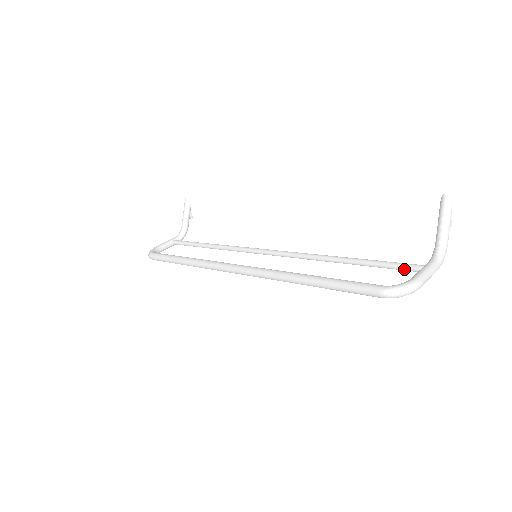
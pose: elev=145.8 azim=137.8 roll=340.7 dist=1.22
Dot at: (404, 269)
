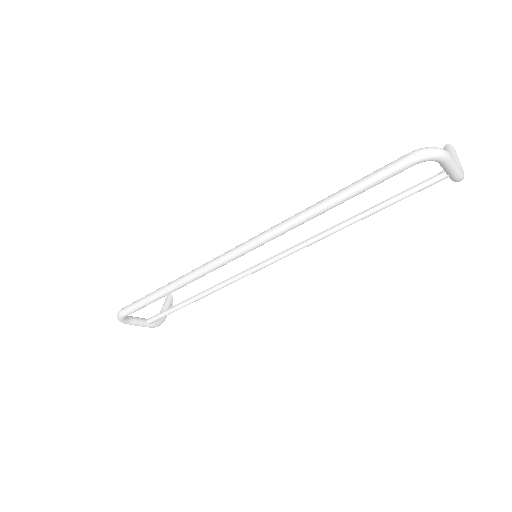
Dot at: (426, 182)
